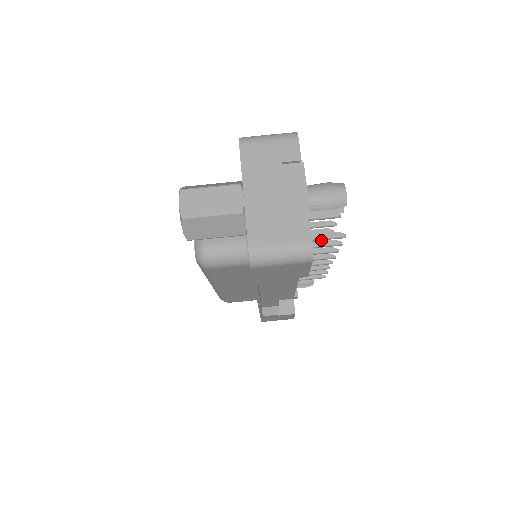
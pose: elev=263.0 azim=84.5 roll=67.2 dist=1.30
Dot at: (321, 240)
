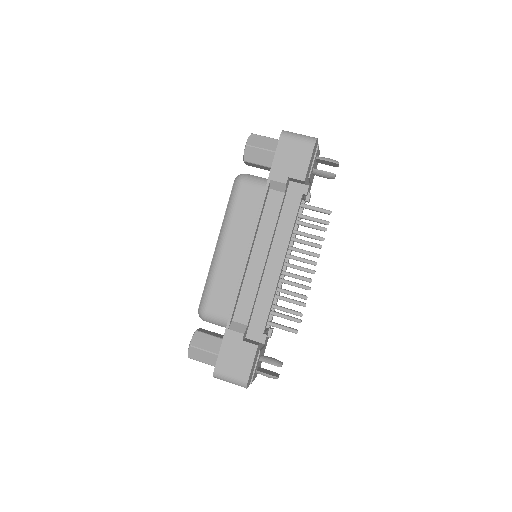
Dot at: (308, 269)
